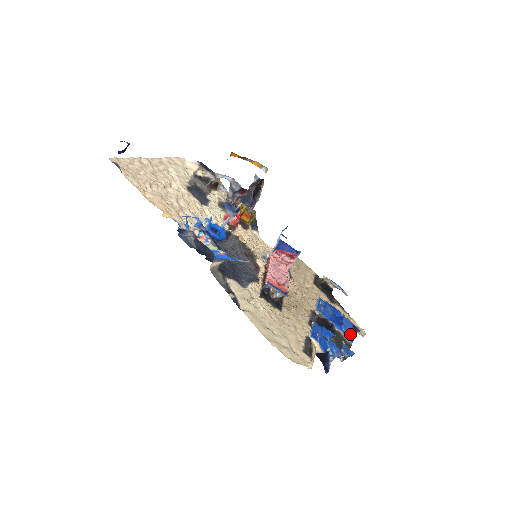
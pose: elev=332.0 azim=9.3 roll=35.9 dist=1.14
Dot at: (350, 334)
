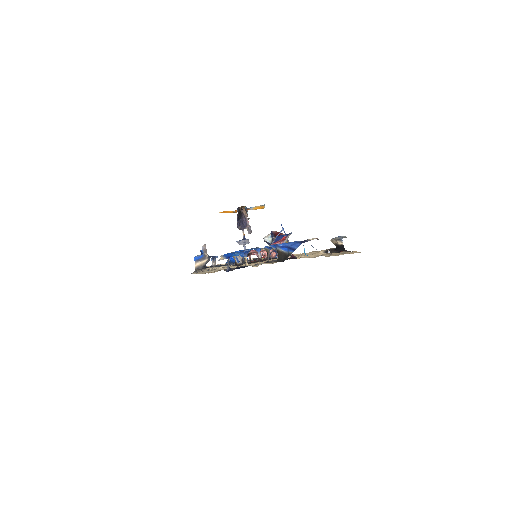
Dot at: (292, 247)
